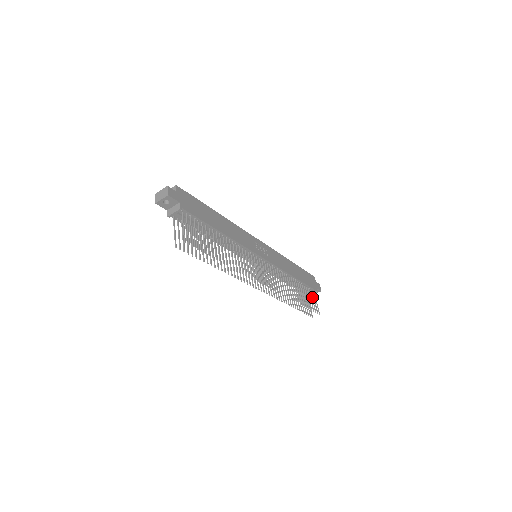
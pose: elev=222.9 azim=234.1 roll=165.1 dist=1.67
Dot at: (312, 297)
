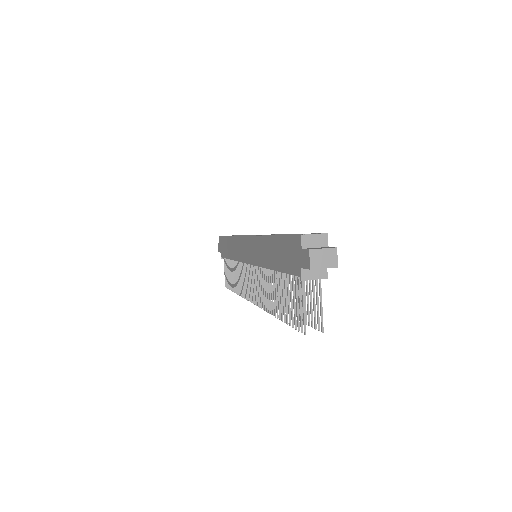
Dot at: occluded
